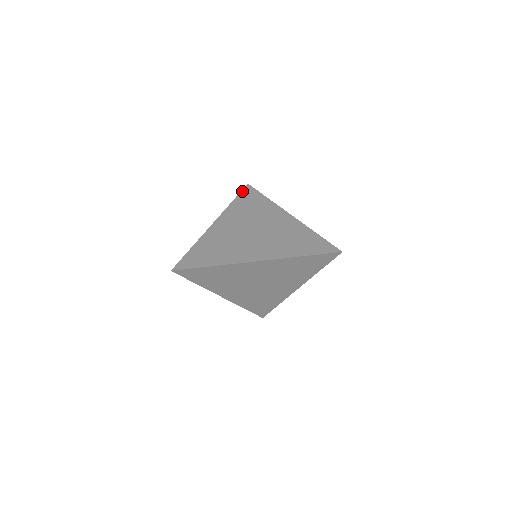
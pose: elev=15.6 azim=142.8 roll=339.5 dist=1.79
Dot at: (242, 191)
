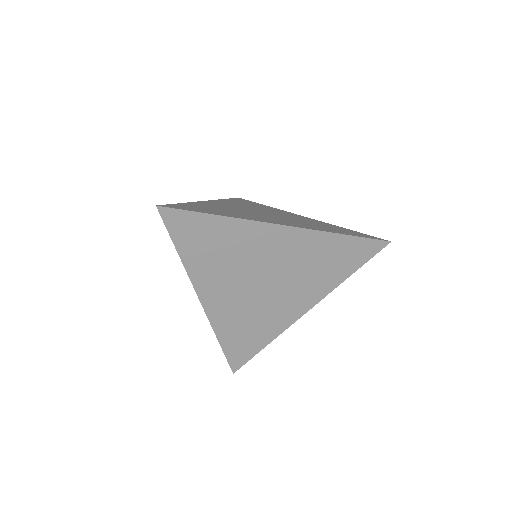
Dot at: (234, 198)
